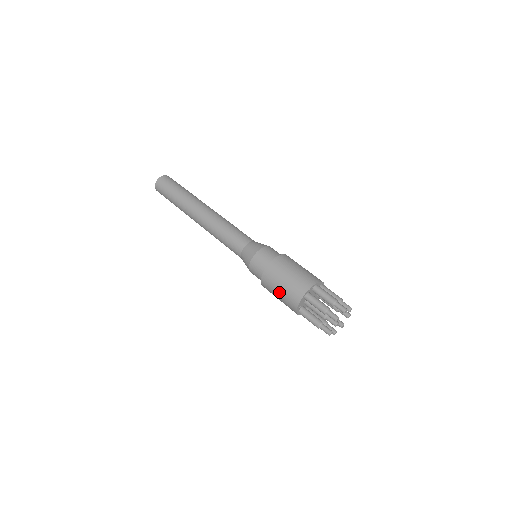
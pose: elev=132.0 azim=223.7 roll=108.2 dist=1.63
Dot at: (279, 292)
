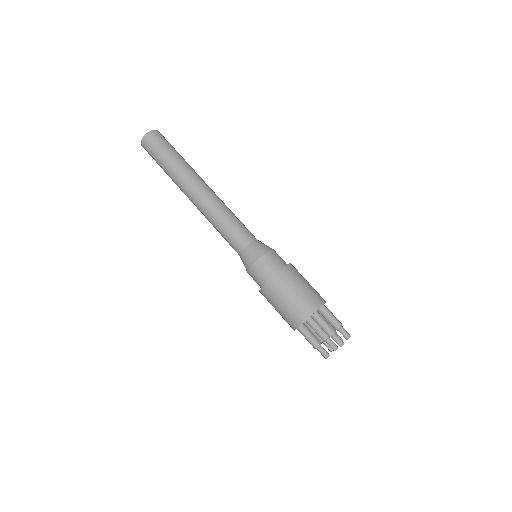
Dot at: (284, 303)
